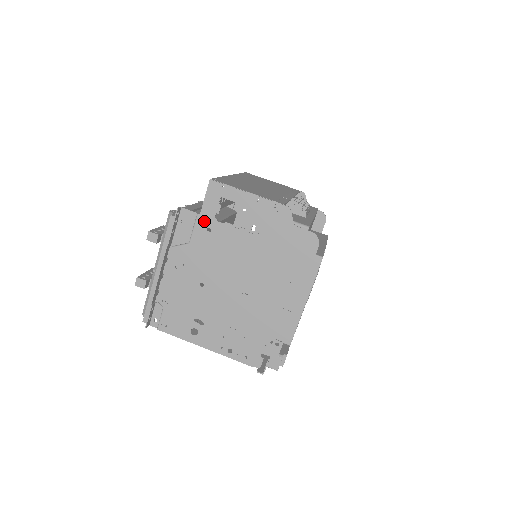
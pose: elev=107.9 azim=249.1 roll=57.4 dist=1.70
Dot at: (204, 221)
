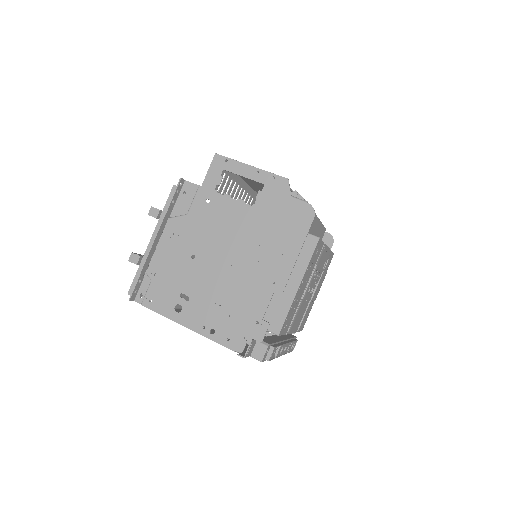
Dot at: (204, 192)
